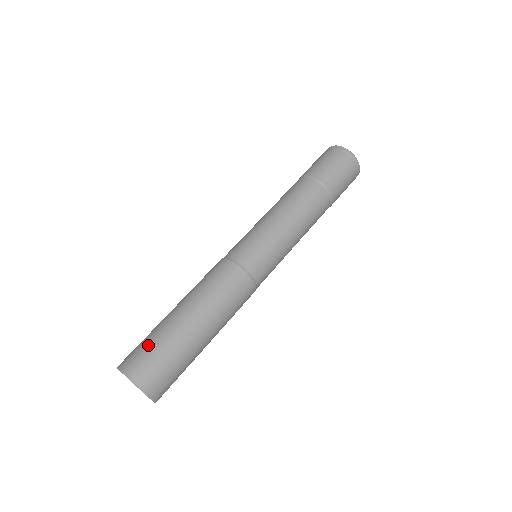
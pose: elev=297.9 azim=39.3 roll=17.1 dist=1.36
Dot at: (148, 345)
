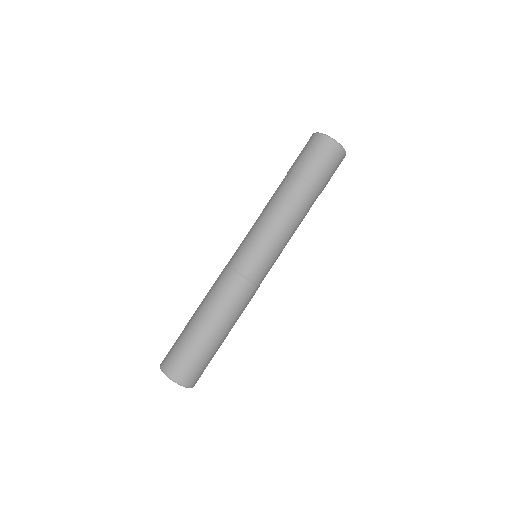
Dot at: (183, 354)
